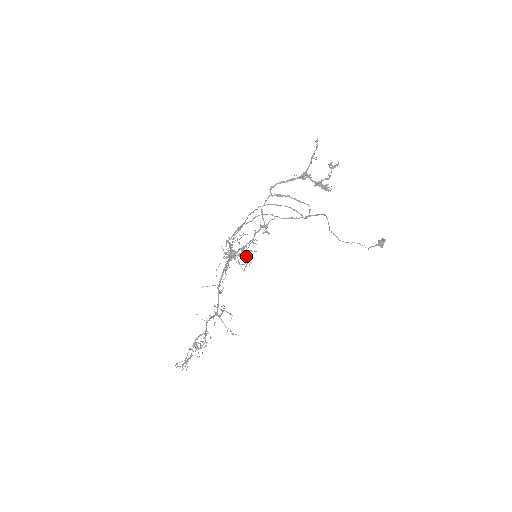
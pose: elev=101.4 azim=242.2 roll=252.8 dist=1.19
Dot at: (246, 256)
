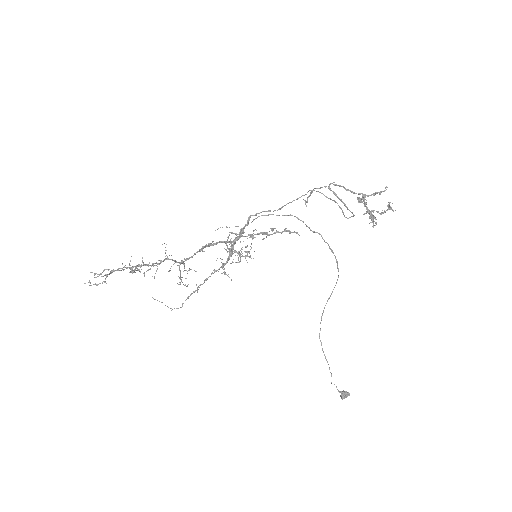
Dot at: (251, 243)
